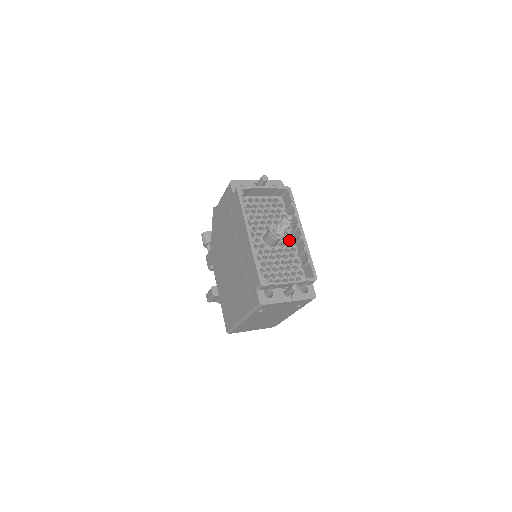
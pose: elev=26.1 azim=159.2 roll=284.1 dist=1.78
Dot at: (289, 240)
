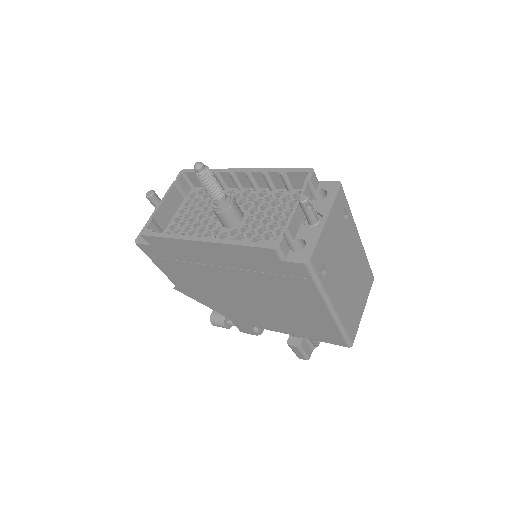
Dot at: (247, 195)
